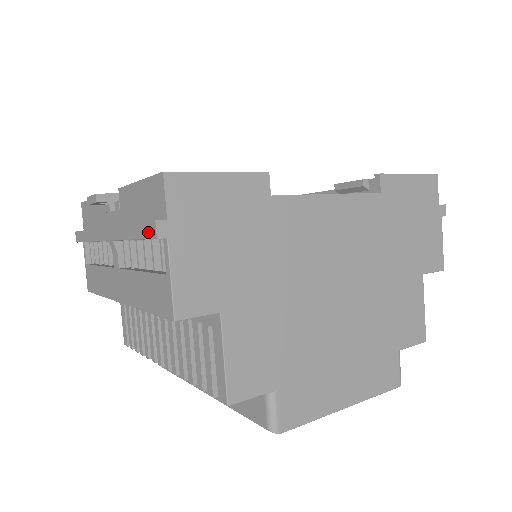
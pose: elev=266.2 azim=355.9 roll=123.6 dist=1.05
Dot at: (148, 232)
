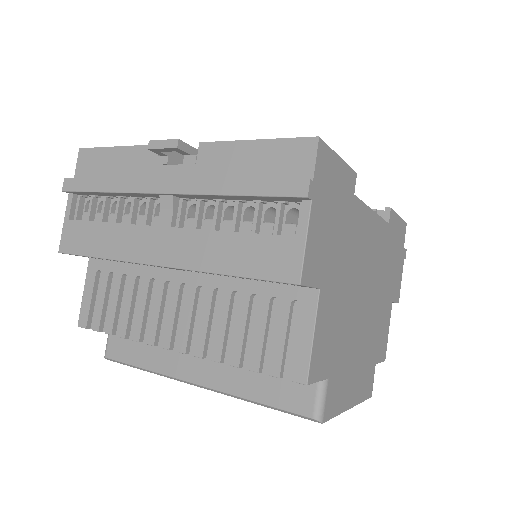
Dot at: (288, 190)
